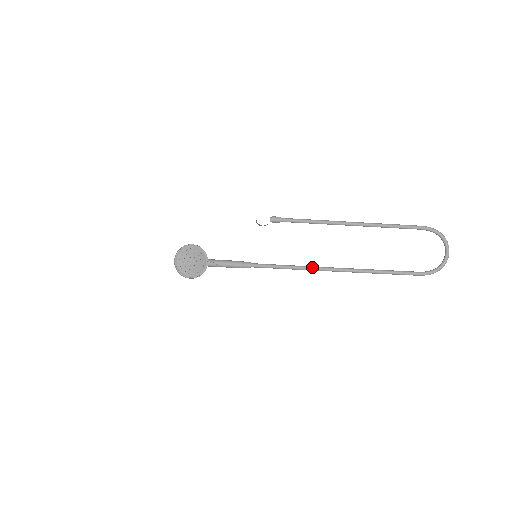
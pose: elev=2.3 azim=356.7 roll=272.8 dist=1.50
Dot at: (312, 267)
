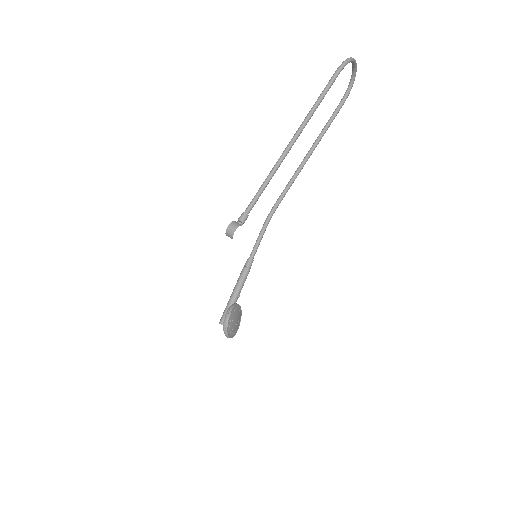
Dot at: occluded
